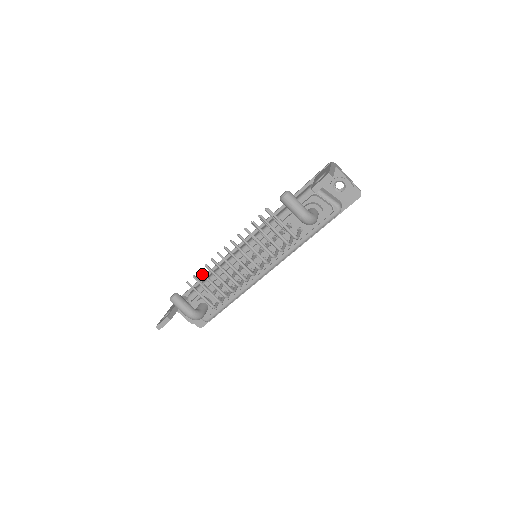
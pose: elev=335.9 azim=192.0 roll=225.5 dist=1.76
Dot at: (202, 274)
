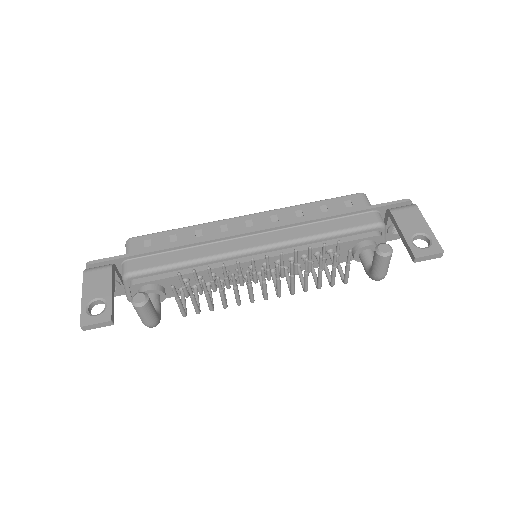
Dot at: (204, 285)
